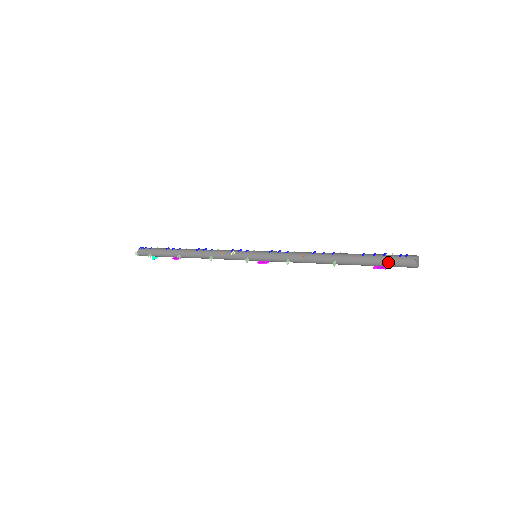
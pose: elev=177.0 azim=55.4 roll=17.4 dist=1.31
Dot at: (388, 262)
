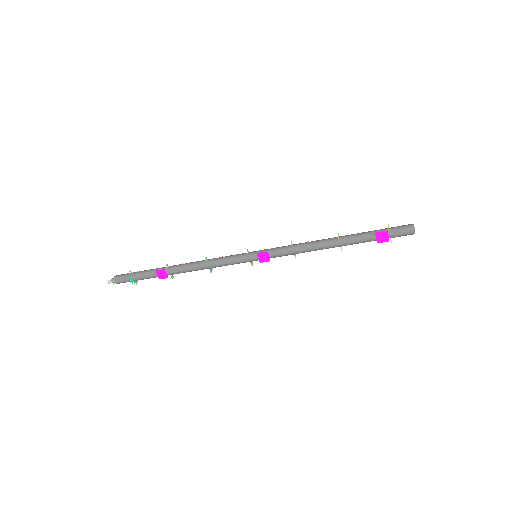
Dot at: (389, 228)
